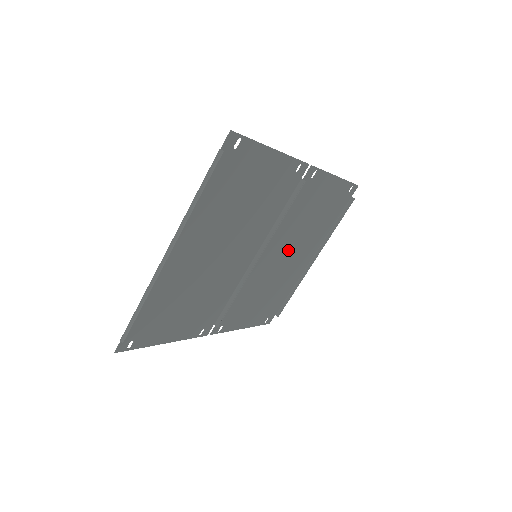
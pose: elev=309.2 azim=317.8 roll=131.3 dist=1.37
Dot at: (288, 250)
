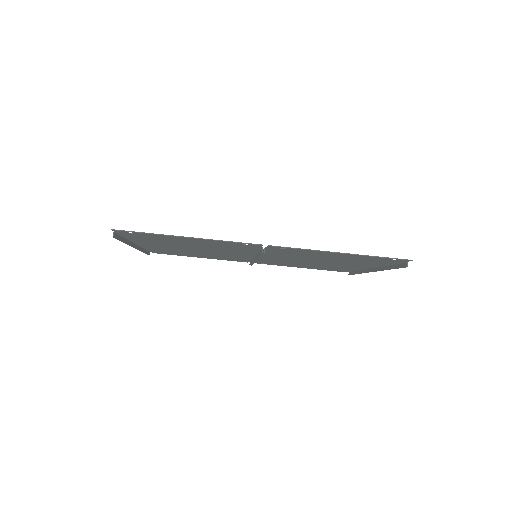
Dot at: (311, 260)
